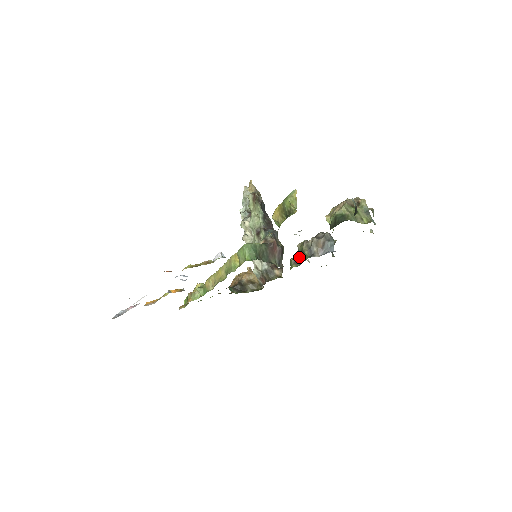
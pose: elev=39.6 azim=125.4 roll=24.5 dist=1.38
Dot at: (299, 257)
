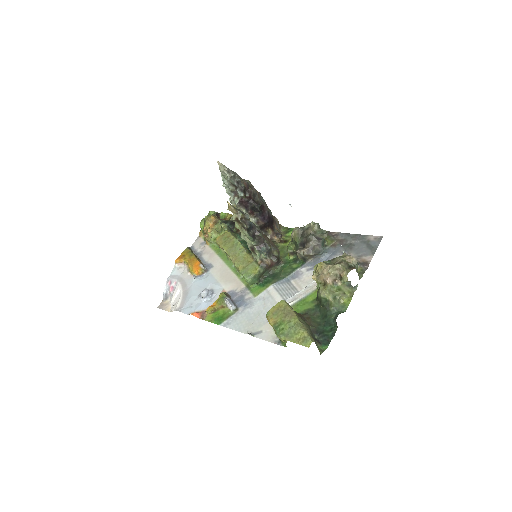
Dot at: (294, 248)
